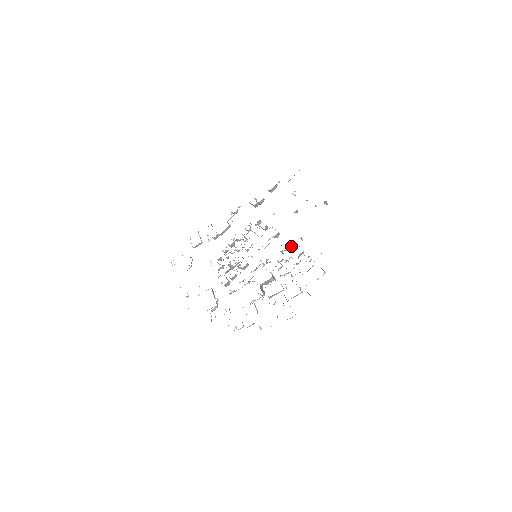
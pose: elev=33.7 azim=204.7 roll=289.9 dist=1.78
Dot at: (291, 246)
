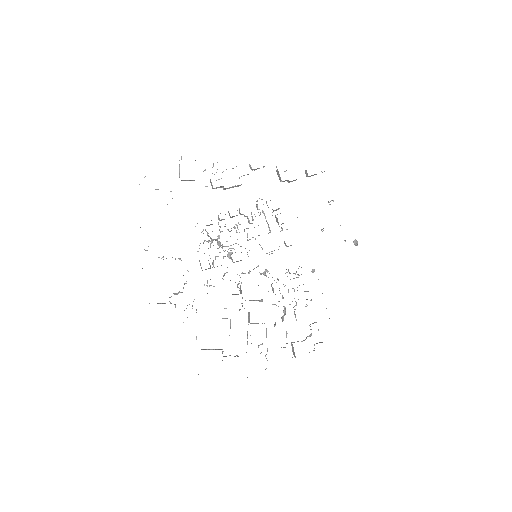
Dot at: occluded
